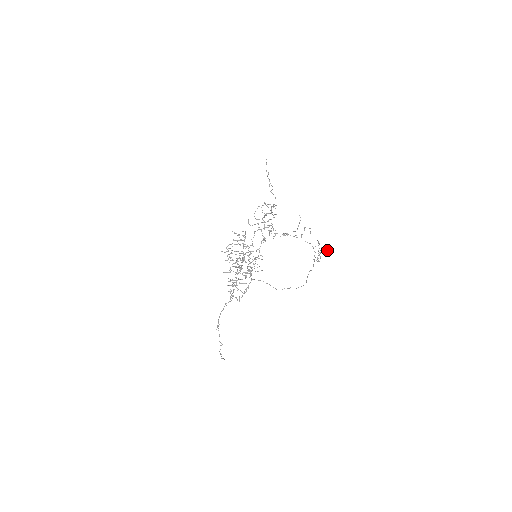
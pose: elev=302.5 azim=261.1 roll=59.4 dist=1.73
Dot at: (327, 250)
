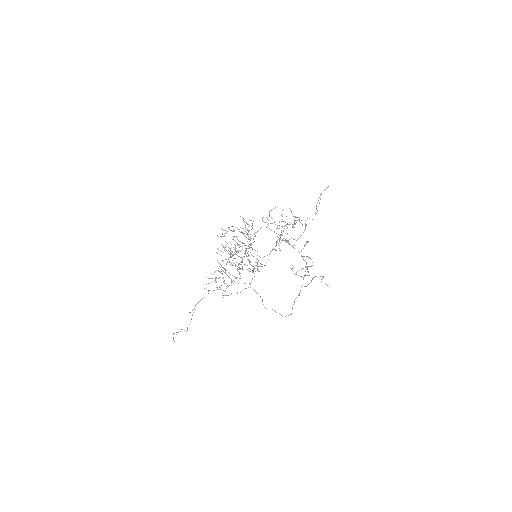
Dot at: occluded
